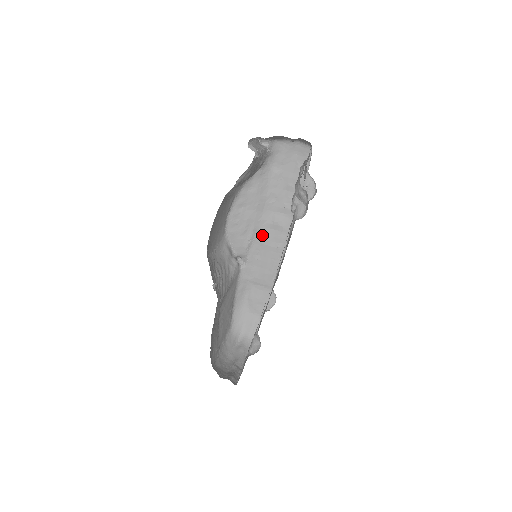
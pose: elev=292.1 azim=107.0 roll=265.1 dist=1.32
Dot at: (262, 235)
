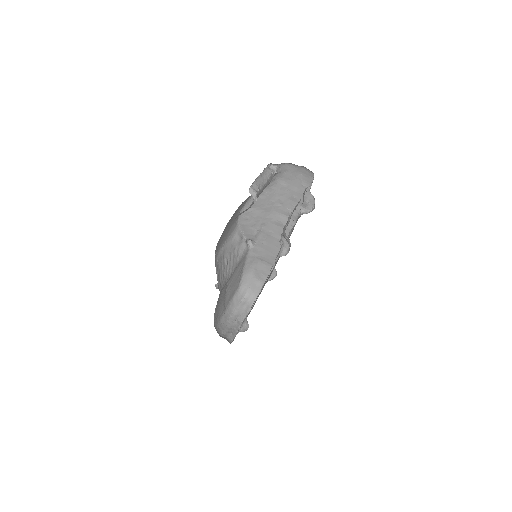
Dot at: (268, 228)
